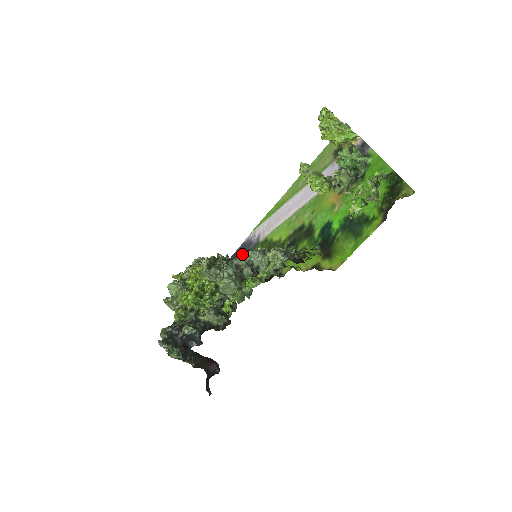
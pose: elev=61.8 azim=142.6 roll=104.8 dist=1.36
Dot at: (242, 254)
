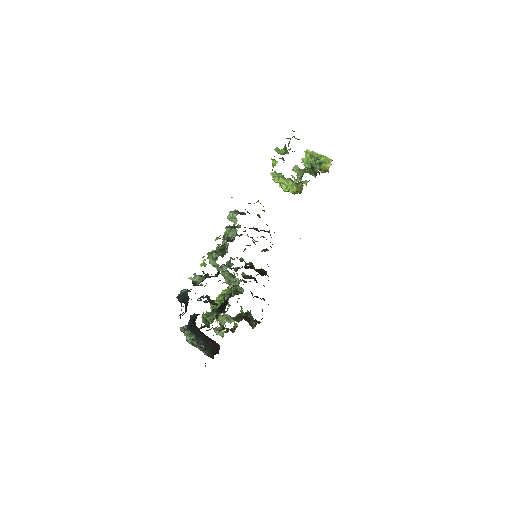
Dot at: occluded
